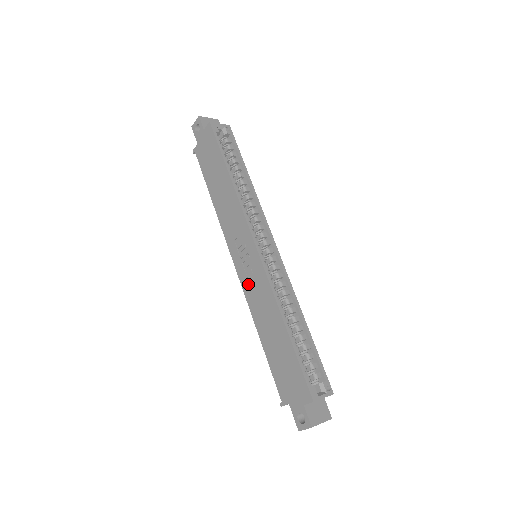
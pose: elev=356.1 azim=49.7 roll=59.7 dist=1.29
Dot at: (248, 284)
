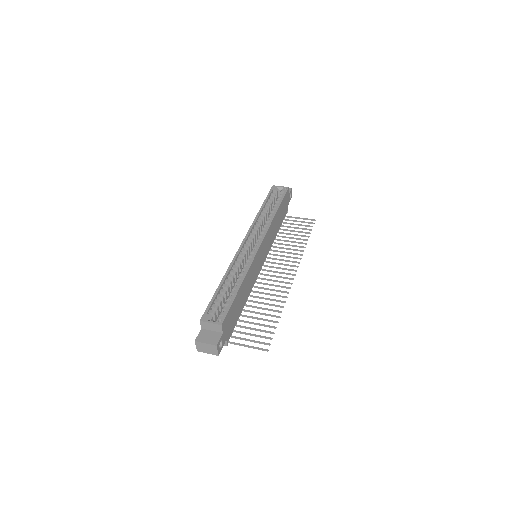
Dot at: occluded
